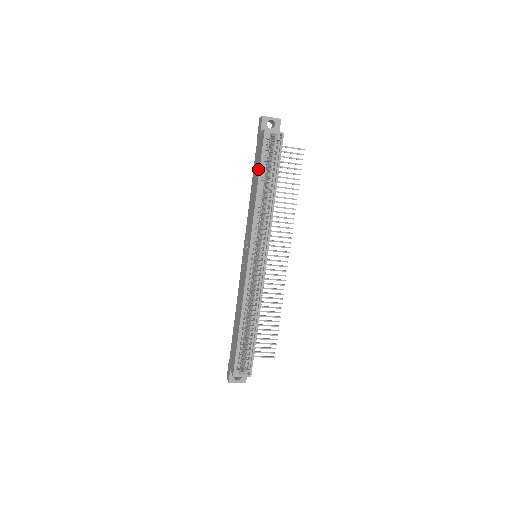
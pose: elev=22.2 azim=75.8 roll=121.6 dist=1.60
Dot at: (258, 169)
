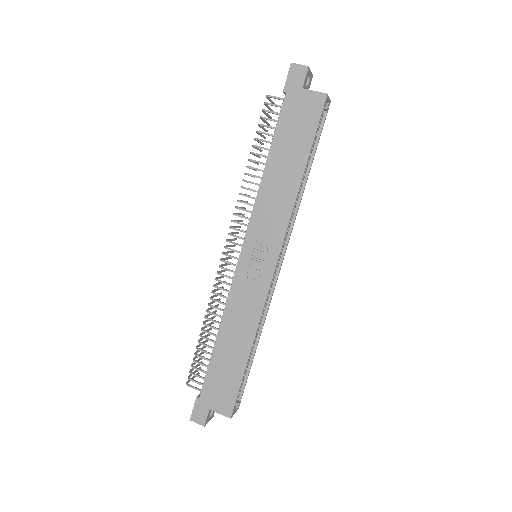
Dot at: (305, 145)
